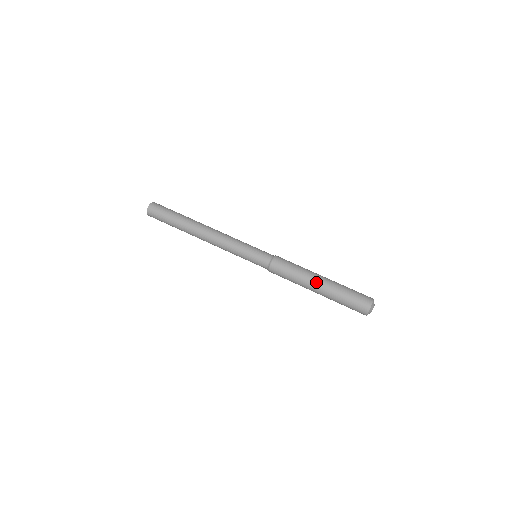
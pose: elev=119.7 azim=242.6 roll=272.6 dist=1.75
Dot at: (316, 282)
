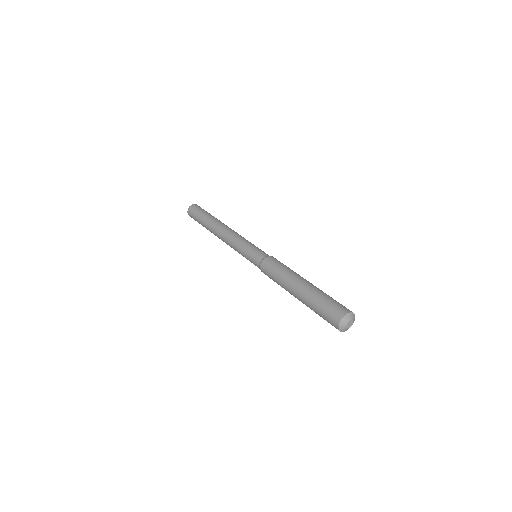
Dot at: (299, 281)
